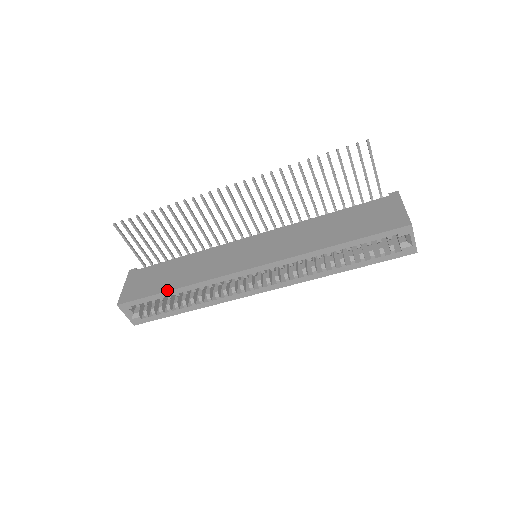
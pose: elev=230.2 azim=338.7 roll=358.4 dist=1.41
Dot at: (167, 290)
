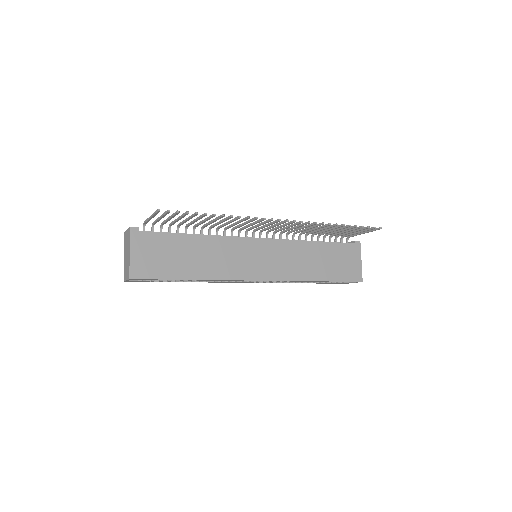
Dot at: (186, 278)
